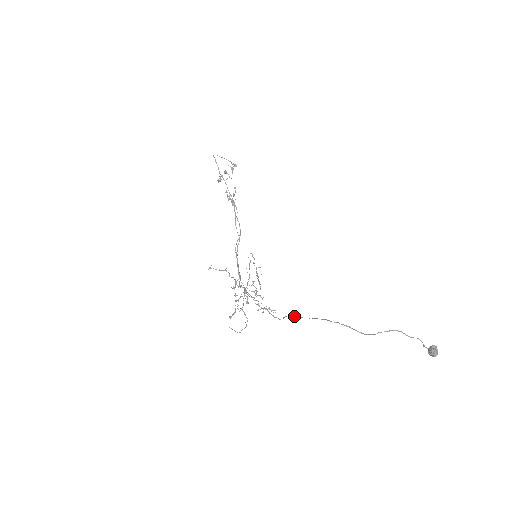
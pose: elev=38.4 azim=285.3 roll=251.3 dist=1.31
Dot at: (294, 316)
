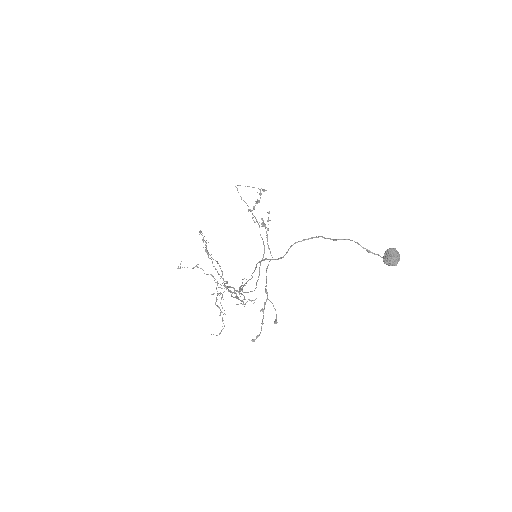
Dot at: (242, 285)
